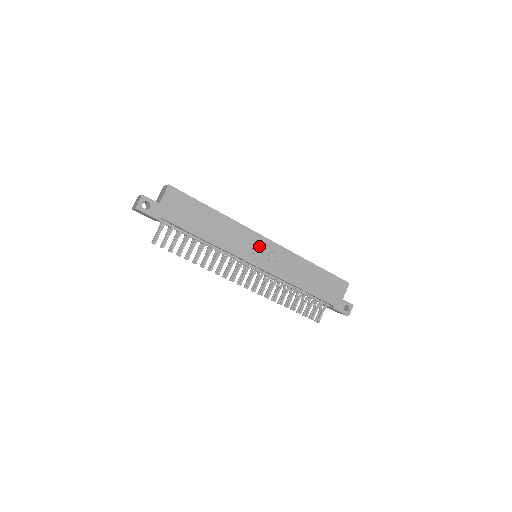
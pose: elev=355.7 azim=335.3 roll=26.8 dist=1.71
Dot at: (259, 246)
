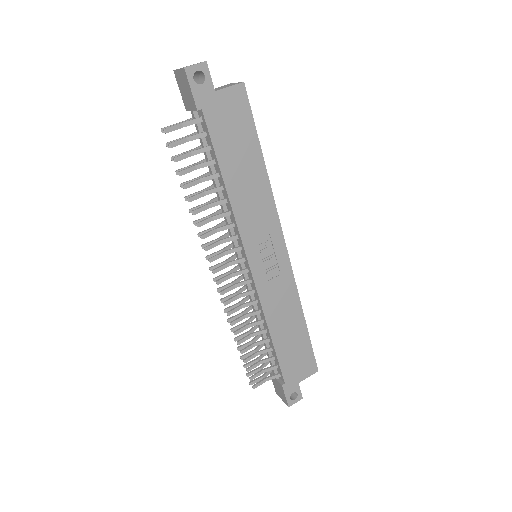
Dot at: (272, 247)
